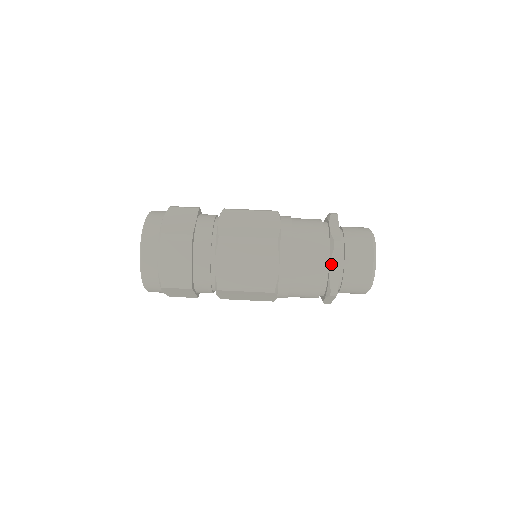
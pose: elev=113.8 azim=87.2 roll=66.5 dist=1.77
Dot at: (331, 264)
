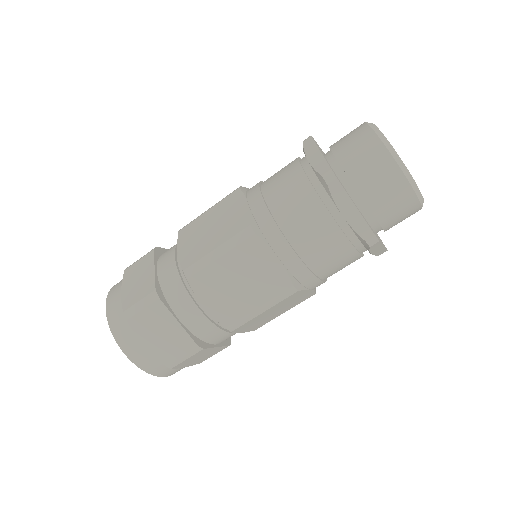
Dot at: (339, 208)
